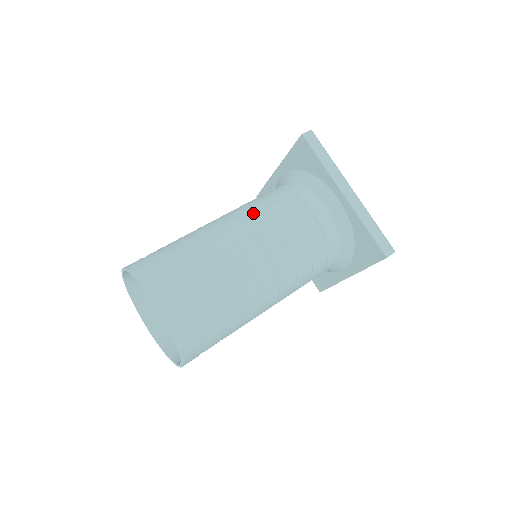
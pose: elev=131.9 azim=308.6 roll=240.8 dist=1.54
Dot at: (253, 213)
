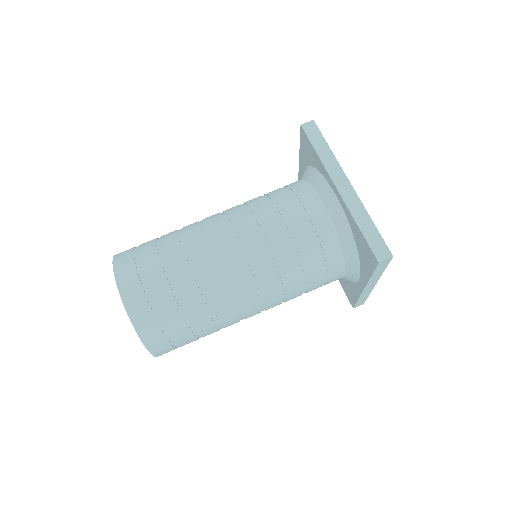
Dot at: (242, 208)
